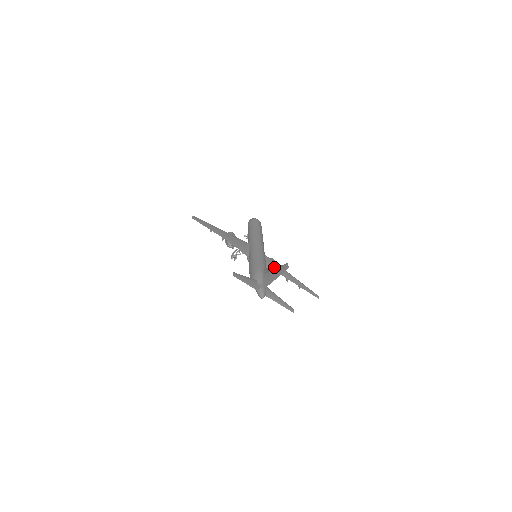
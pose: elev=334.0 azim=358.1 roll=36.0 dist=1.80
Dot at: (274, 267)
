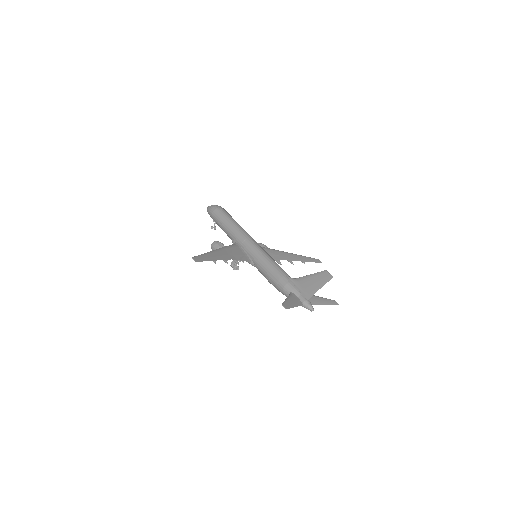
Dot at: (273, 255)
